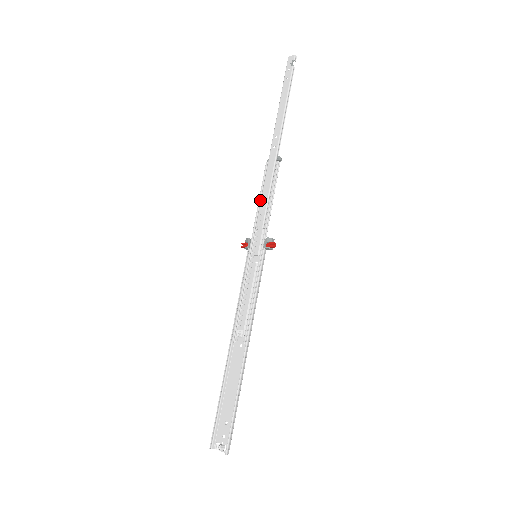
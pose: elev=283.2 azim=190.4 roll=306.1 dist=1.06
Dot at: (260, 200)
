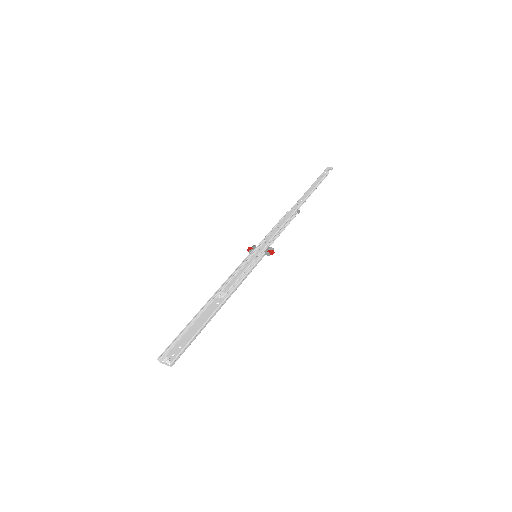
Dot at: (274, 228)
